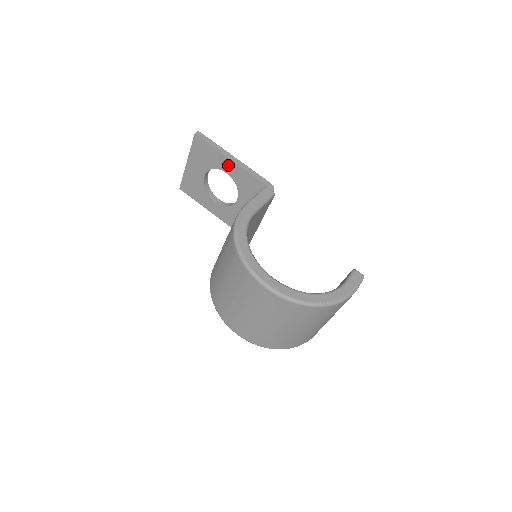
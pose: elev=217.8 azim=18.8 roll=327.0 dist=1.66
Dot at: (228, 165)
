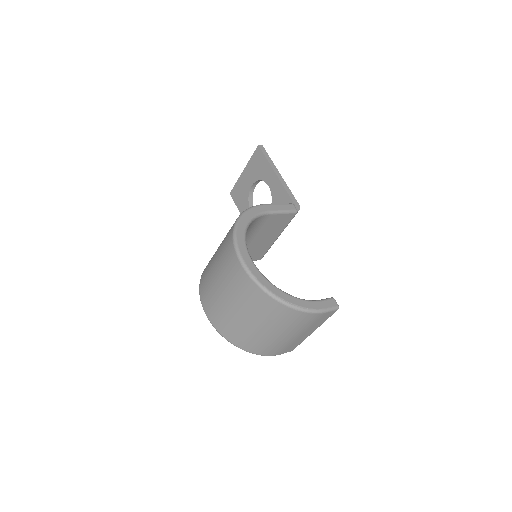
Dot at: (272, 179)
